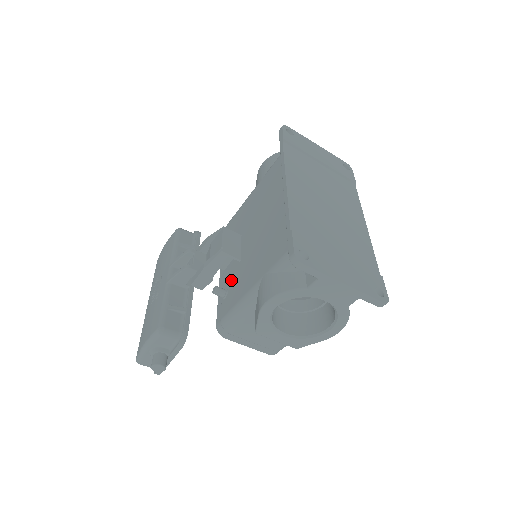
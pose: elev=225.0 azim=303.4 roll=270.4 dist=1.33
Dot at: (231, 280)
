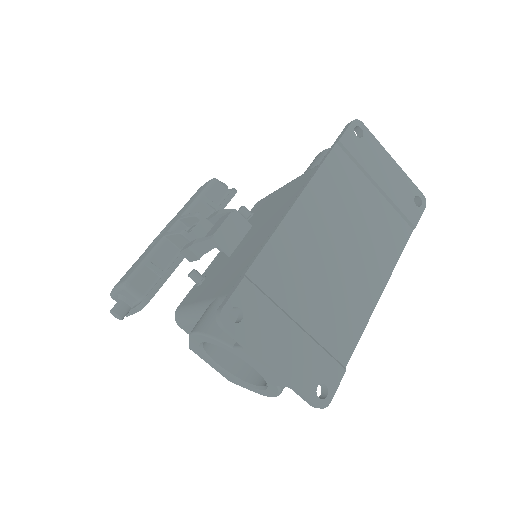
Dot at: (213, 271)
